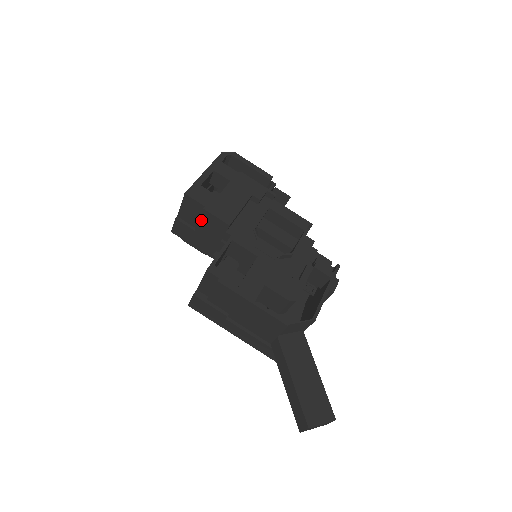
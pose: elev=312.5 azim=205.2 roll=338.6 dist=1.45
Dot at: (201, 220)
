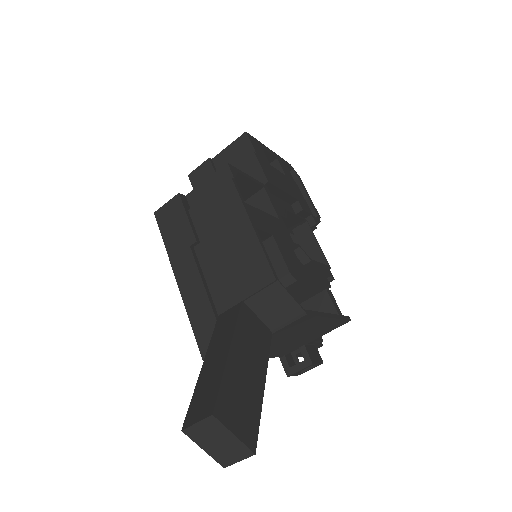
Dot at: (238, 167)
